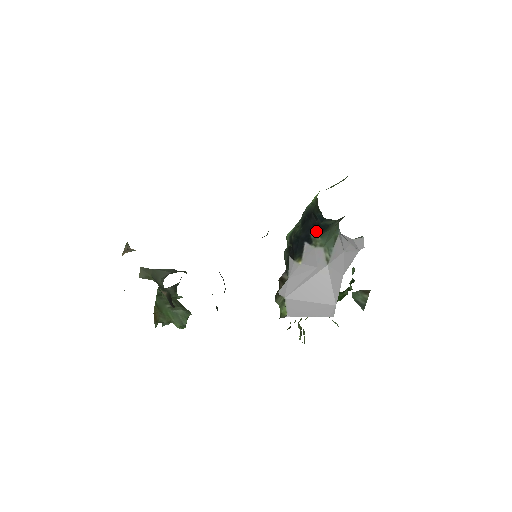
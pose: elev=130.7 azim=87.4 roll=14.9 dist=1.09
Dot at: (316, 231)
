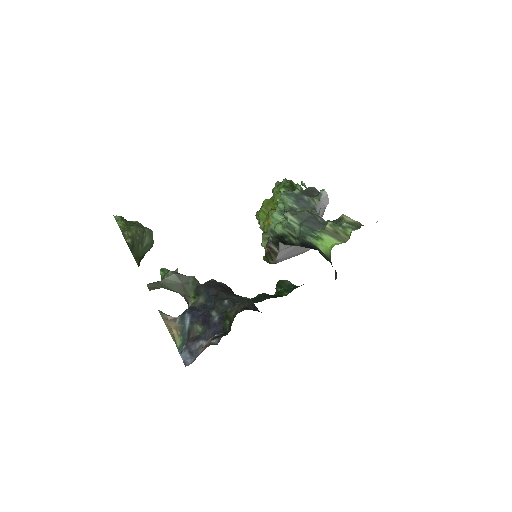
Dot at: occluded
